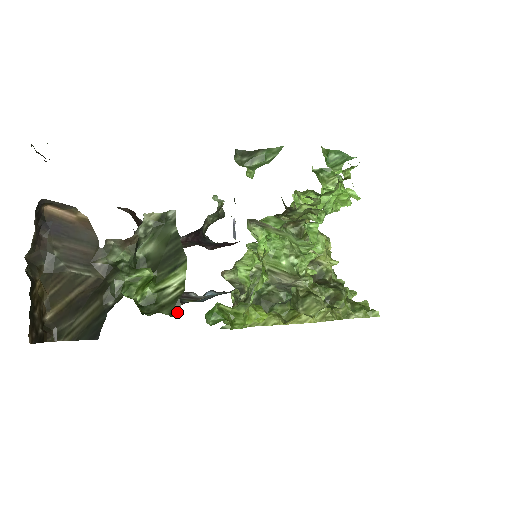
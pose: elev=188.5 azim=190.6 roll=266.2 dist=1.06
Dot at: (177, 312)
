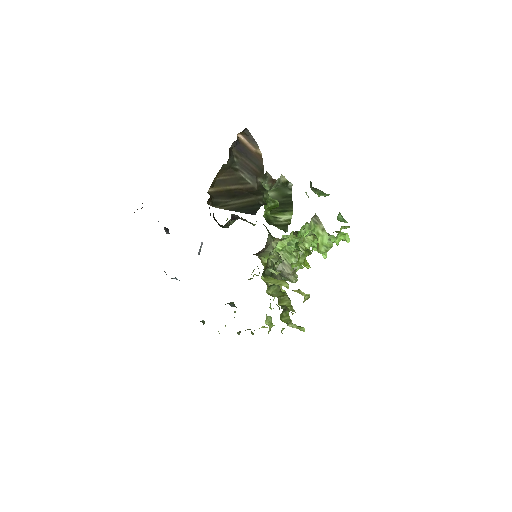
Dot at: (286, 231)
